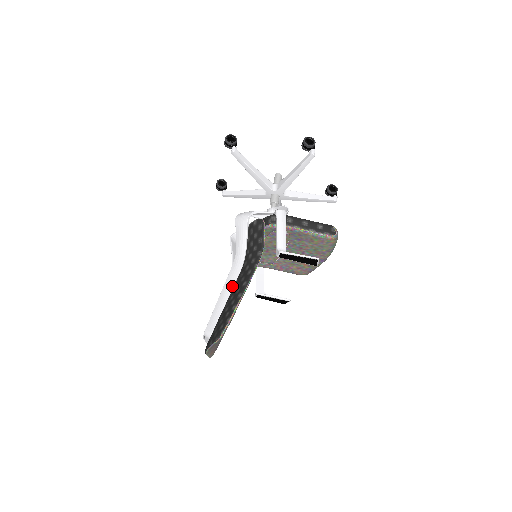
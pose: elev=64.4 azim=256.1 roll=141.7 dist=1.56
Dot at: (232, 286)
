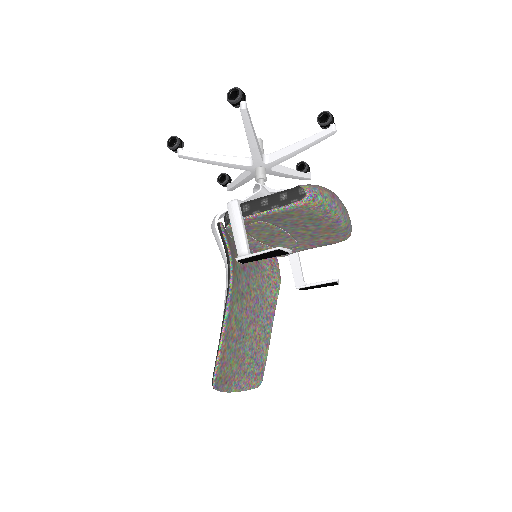
Dot at: occluded
